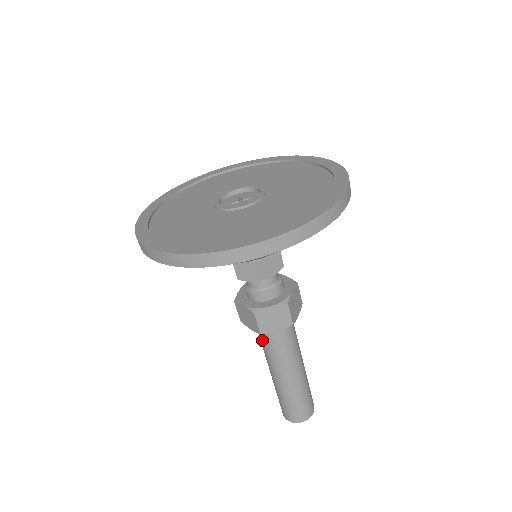
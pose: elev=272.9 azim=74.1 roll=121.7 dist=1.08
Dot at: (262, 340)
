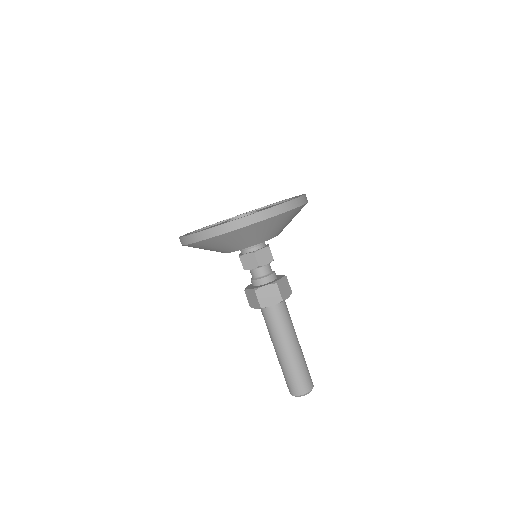
Dot at: (265, 320)
